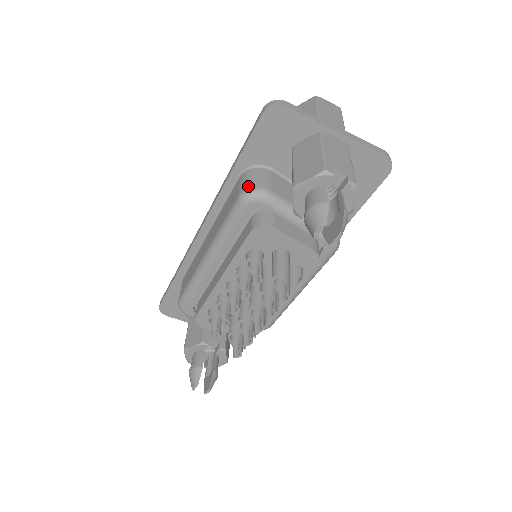
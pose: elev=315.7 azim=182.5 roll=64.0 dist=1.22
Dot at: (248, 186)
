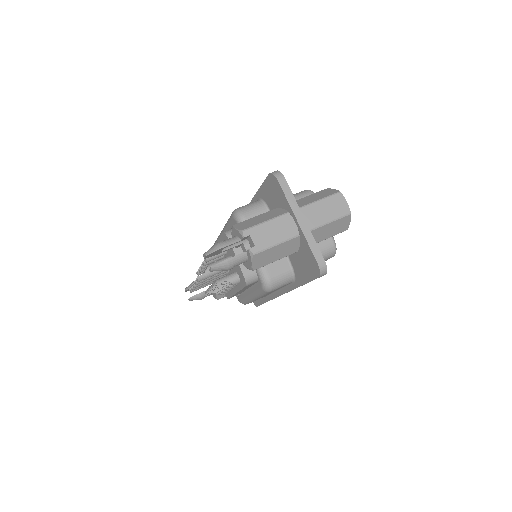
Dot at: (242, 208)
